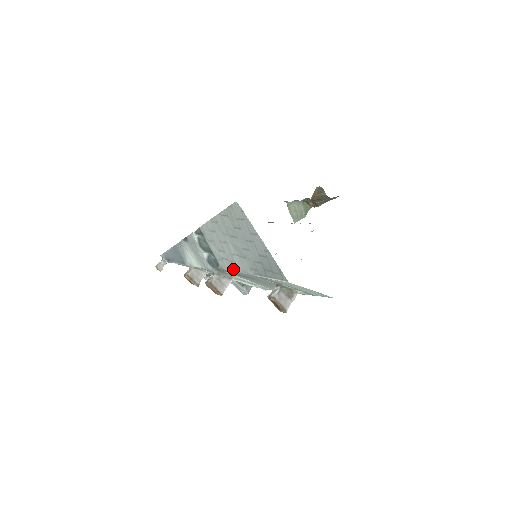
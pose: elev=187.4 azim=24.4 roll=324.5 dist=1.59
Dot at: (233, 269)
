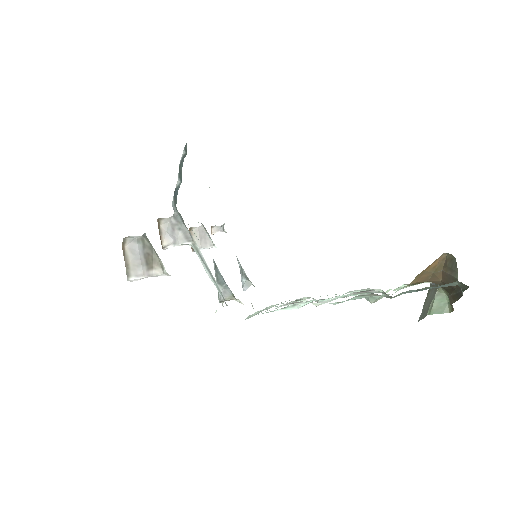
Dot at: occluded
